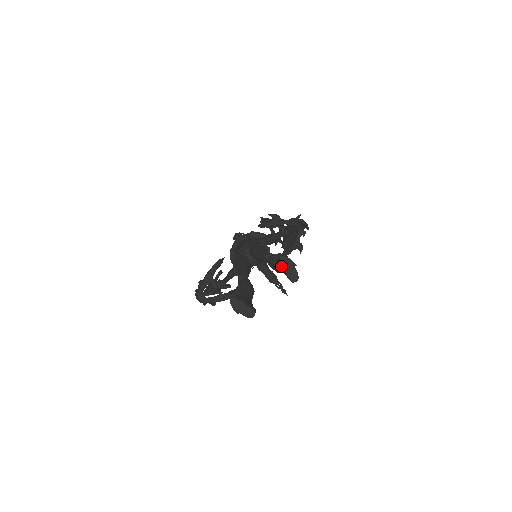
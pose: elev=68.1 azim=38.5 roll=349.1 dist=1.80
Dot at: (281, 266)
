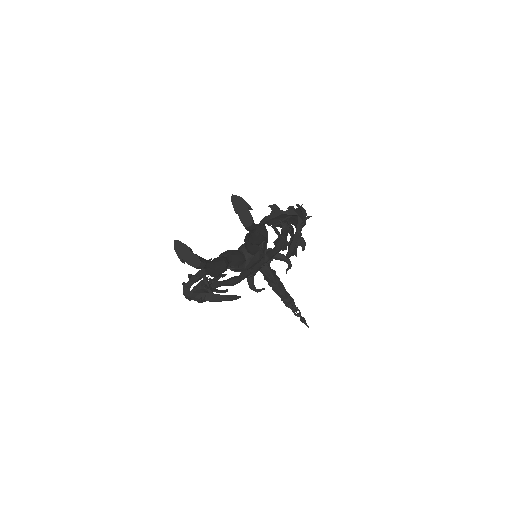
Dot at: occluded
